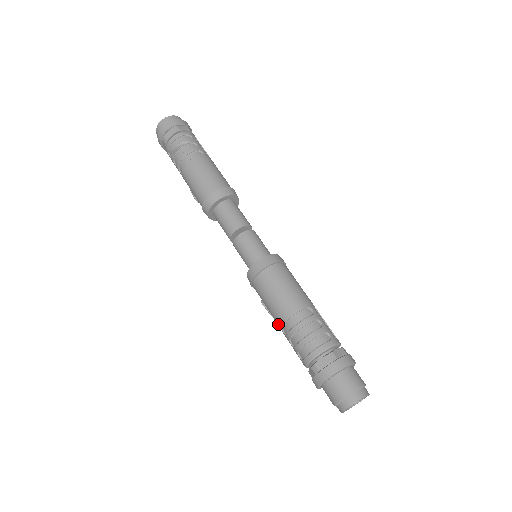
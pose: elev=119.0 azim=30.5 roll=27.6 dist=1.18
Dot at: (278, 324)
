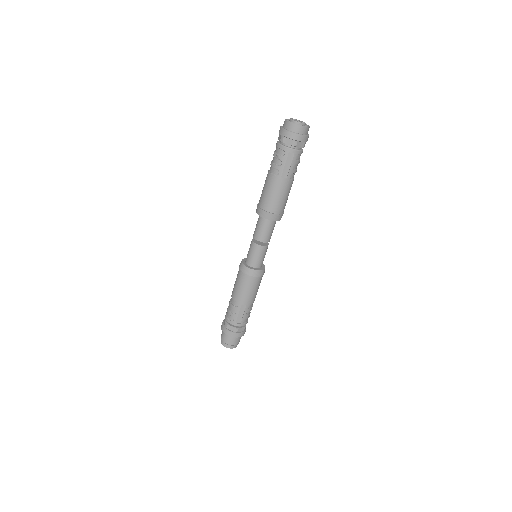
Dot at: occluded
